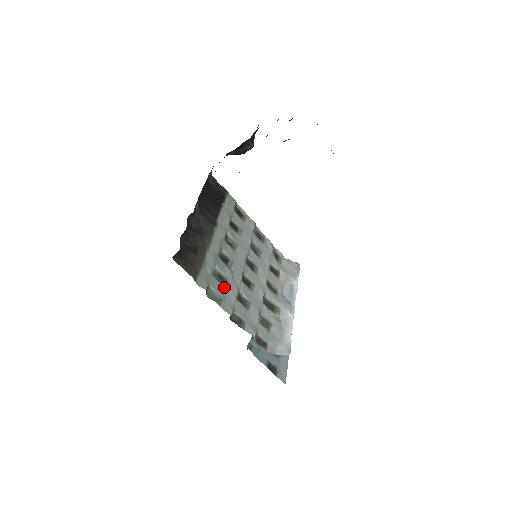
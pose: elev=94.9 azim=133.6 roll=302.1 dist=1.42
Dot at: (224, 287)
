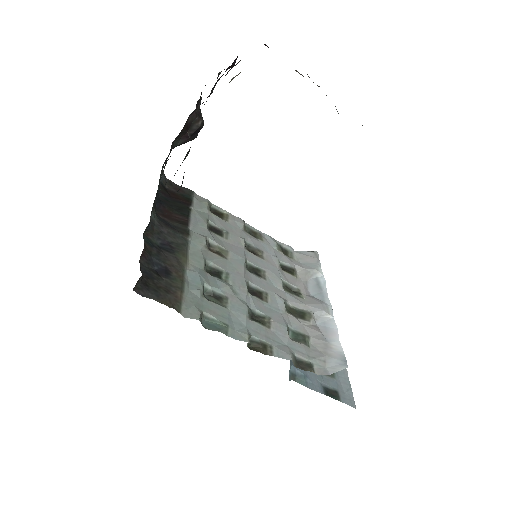
Dot at: (226, 308)
